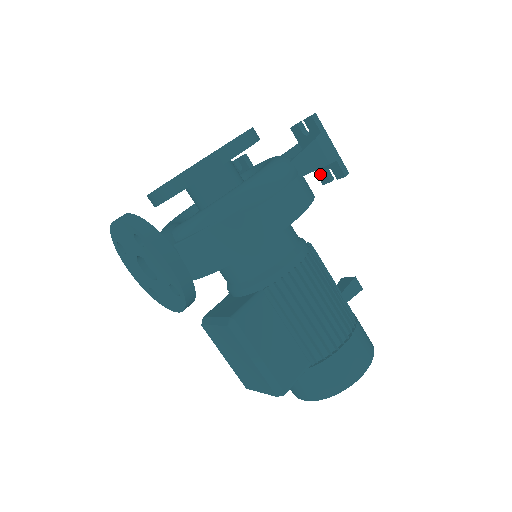
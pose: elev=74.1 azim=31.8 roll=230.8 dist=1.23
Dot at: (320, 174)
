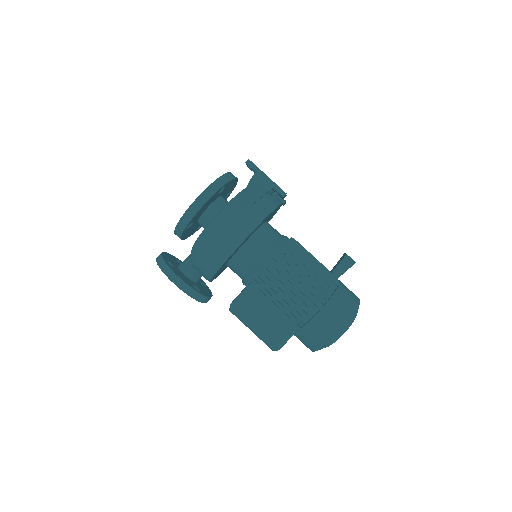
Dot at: (277, 193)
